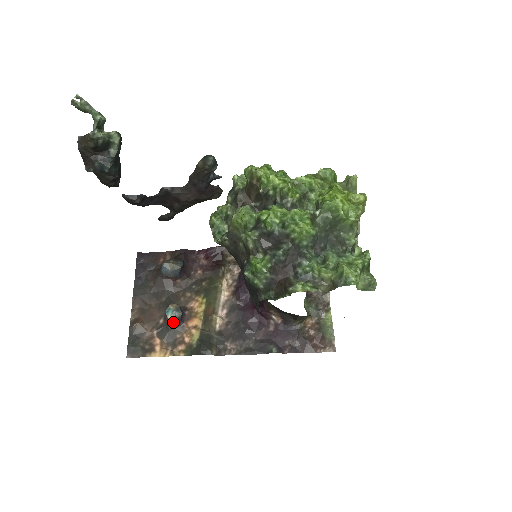
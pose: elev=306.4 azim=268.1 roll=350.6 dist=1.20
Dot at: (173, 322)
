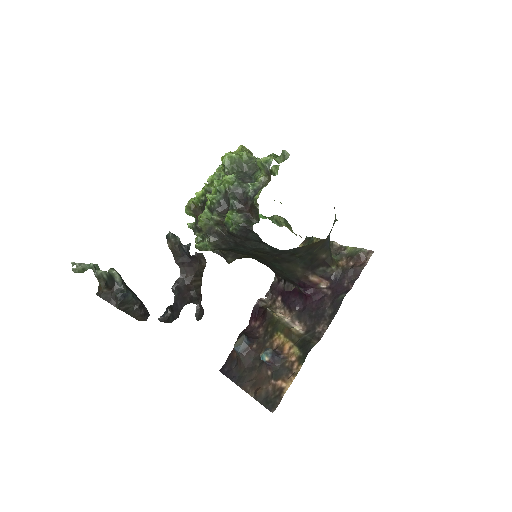
Dot at: (273, 360)
